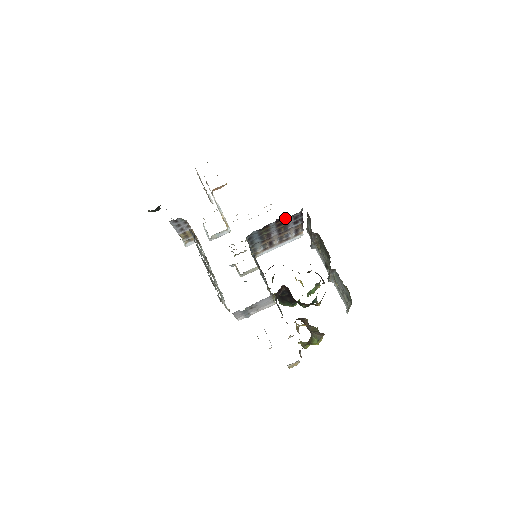
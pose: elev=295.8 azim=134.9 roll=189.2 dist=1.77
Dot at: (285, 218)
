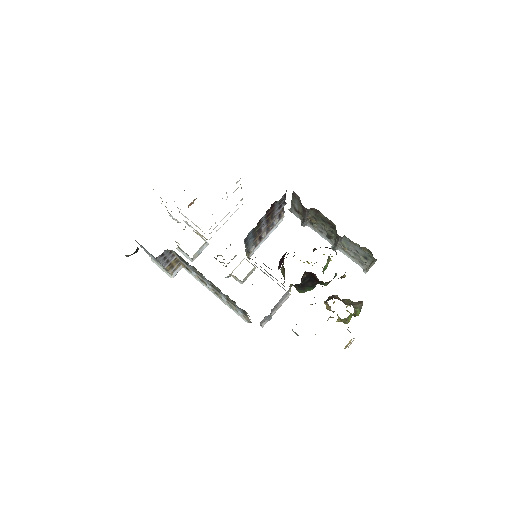
Dot at: (273, 206)
